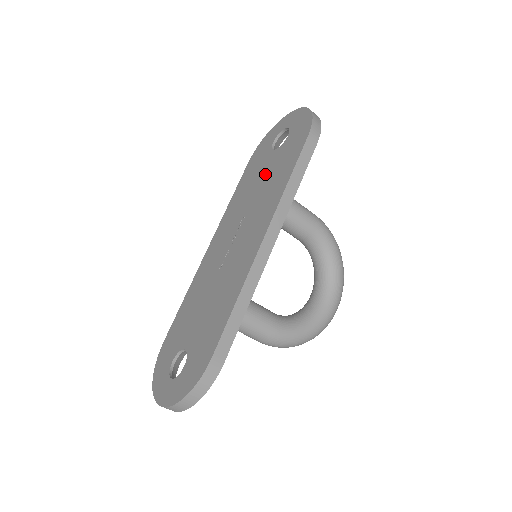
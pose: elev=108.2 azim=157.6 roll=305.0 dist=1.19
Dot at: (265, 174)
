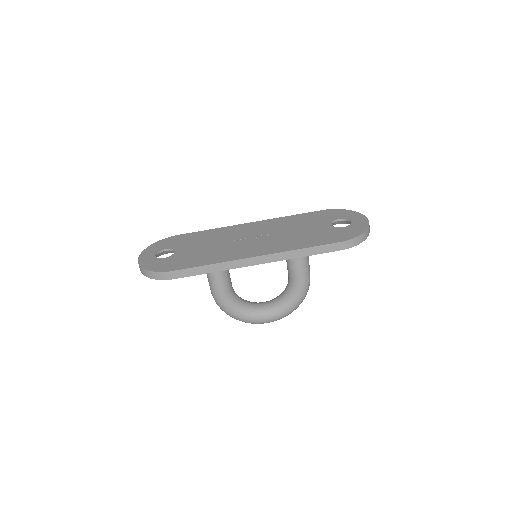
Dot at: (309, 229)
